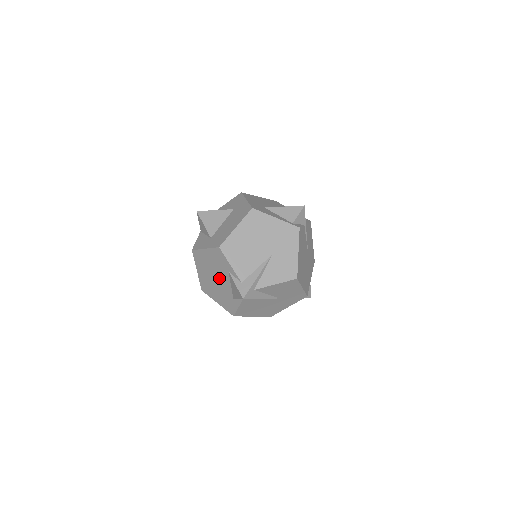
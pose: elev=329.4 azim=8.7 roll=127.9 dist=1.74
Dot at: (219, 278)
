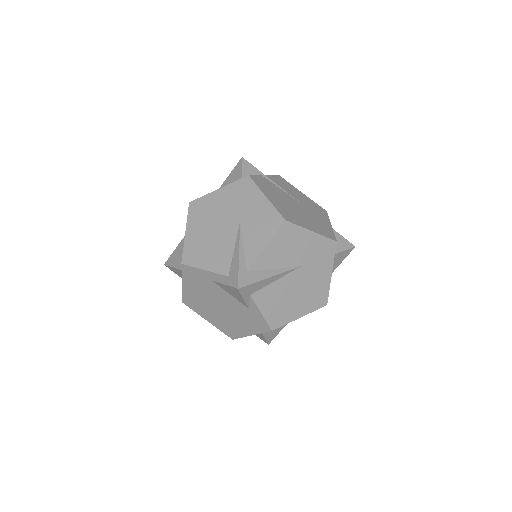
Dot at: (219, 301)
